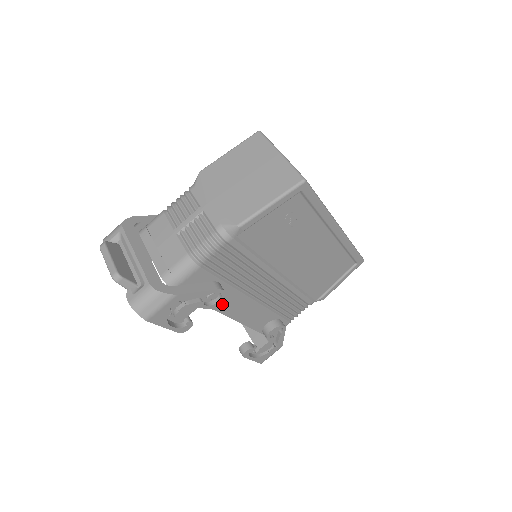
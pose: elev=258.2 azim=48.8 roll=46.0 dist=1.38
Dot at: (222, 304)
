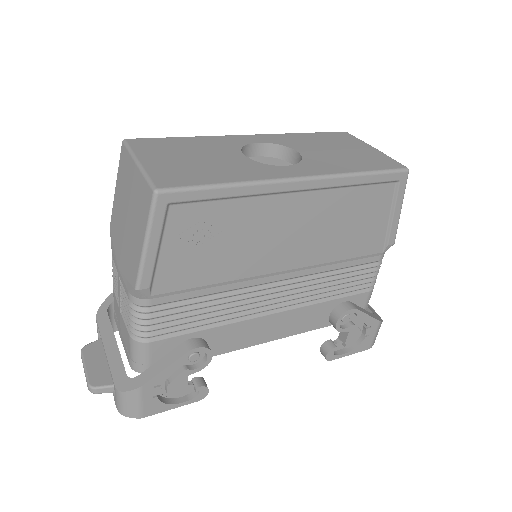
Dot at: (235, 342)
